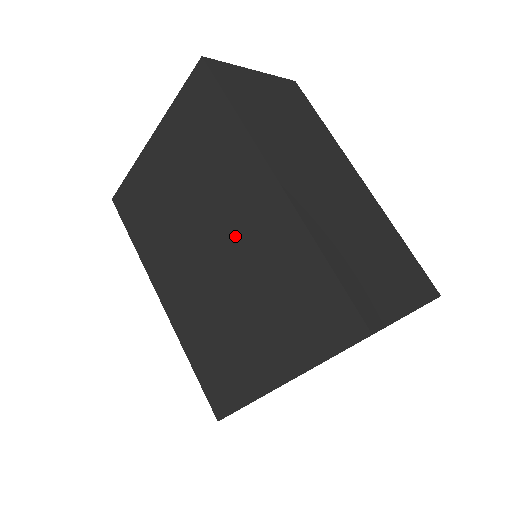
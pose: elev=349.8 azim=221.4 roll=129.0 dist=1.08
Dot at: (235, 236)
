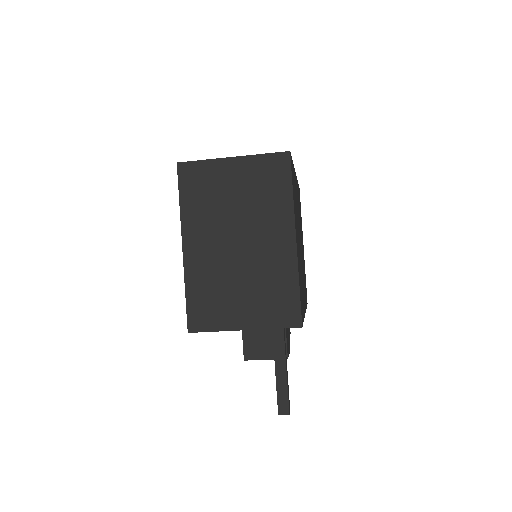
Dot at: occluded
